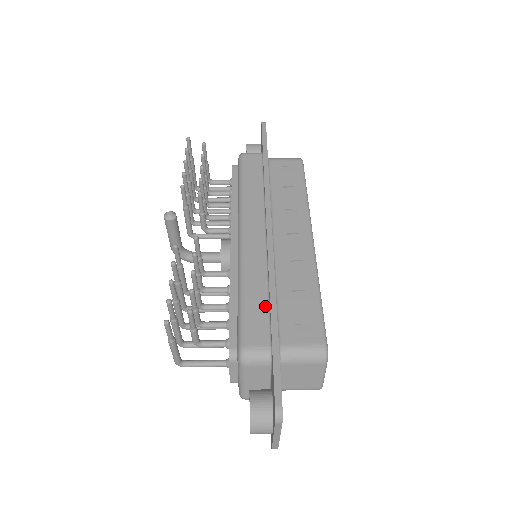
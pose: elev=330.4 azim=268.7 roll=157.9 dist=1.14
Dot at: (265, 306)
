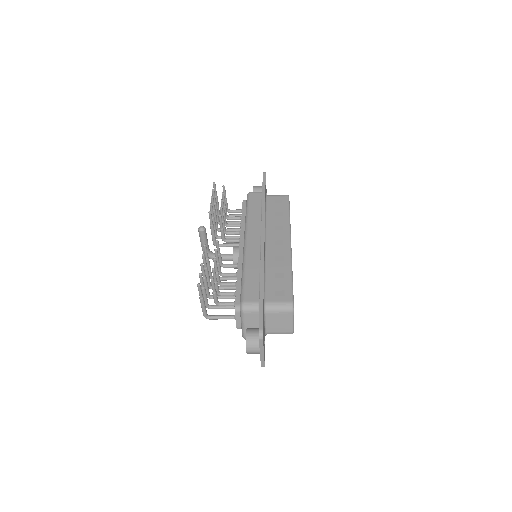
Dot at: (257, 280)
